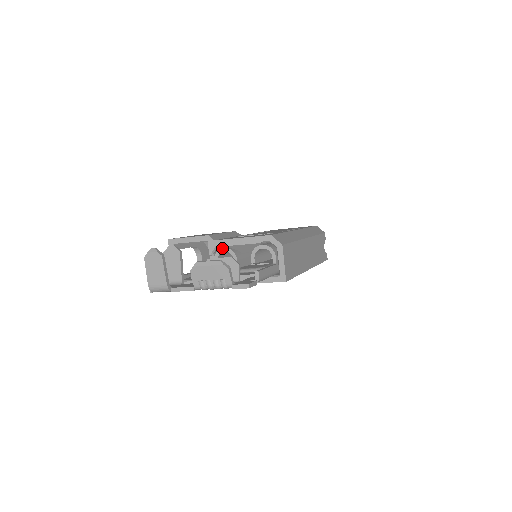
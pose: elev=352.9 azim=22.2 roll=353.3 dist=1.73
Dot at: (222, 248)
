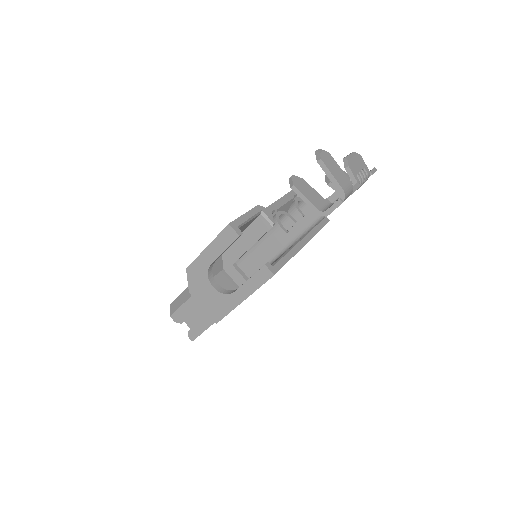
Dot at: (277, 212)
